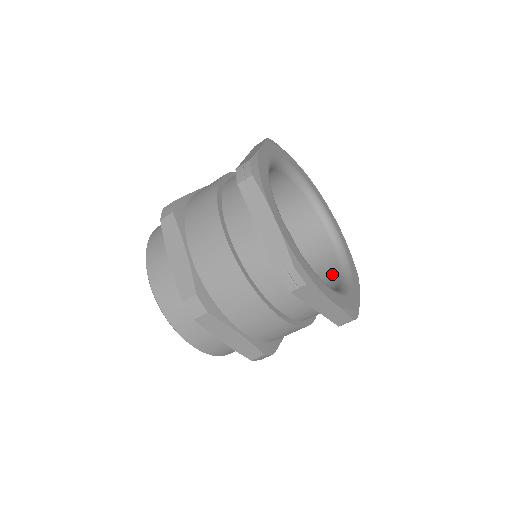
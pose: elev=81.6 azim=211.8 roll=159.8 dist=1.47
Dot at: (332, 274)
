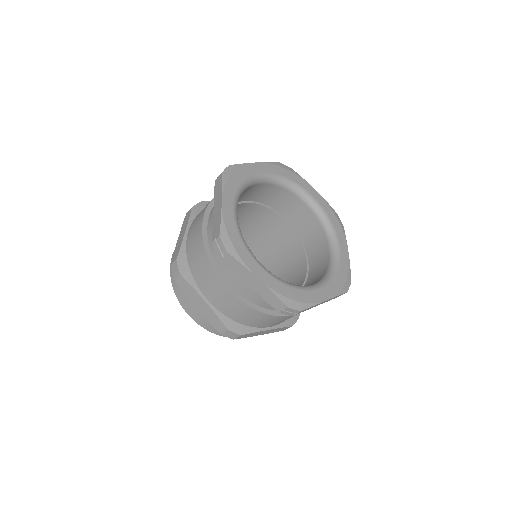
Dot at: (315, 282)
